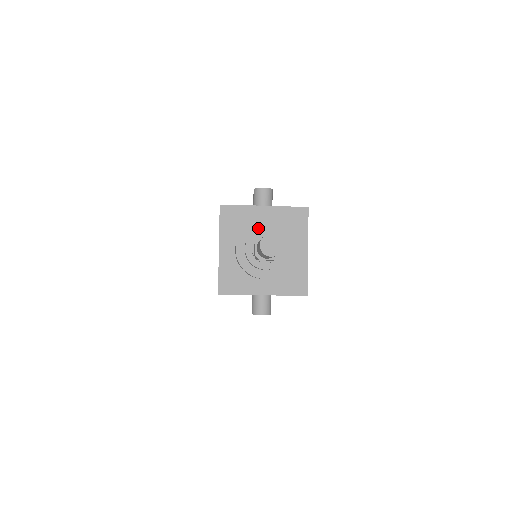
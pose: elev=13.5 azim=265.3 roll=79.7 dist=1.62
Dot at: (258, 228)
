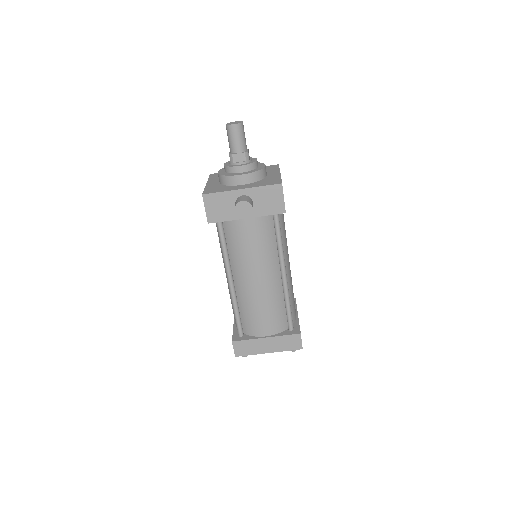
Dot at: occluded
